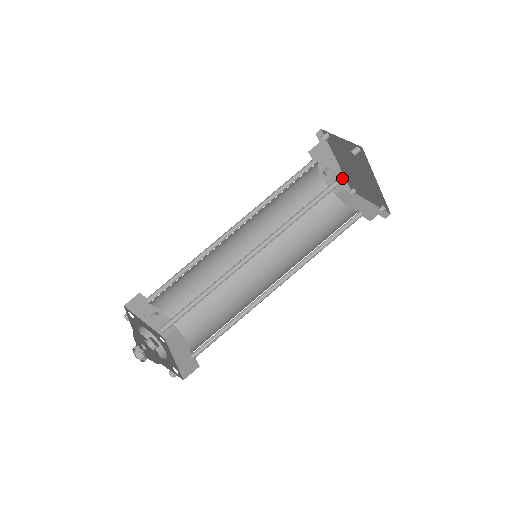
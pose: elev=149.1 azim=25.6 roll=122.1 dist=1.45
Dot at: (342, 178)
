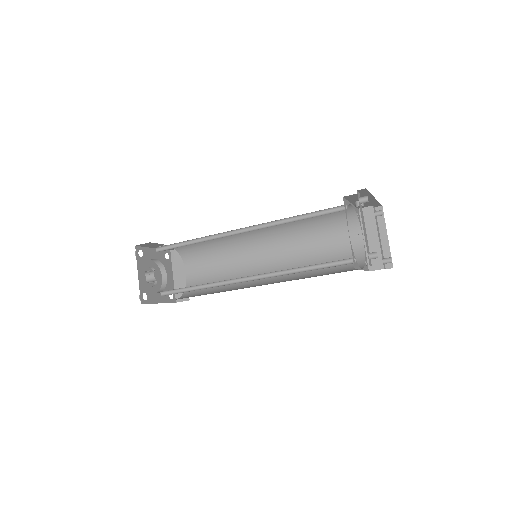
Dot at: occluded
